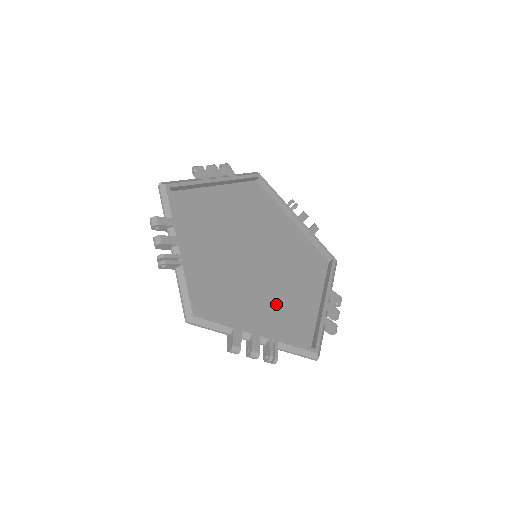
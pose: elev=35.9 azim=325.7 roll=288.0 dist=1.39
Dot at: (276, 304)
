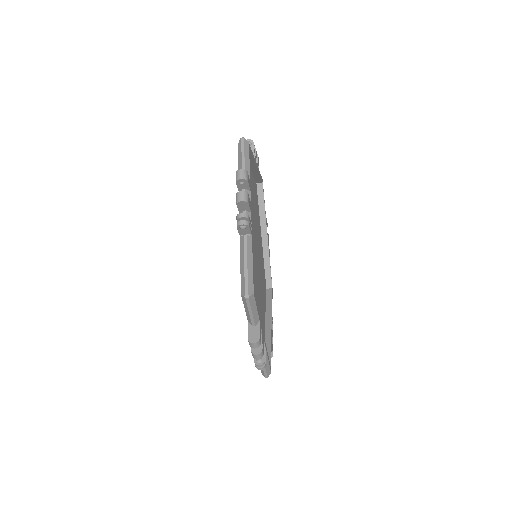
Dot at: occluded
